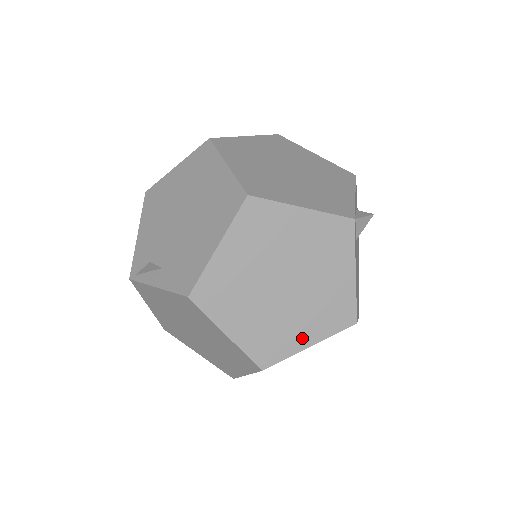
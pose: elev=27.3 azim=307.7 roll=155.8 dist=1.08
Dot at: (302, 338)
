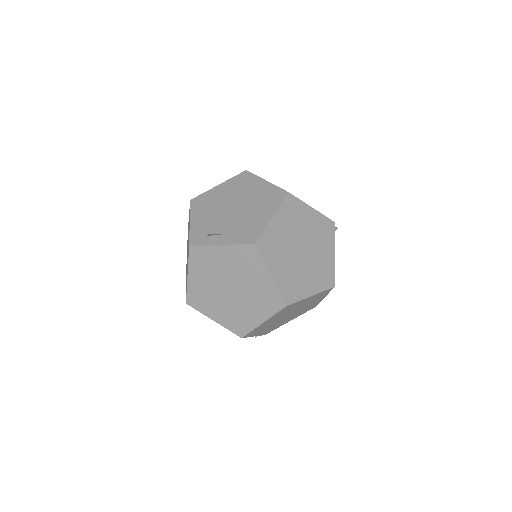
Dot at: (308, 289)
